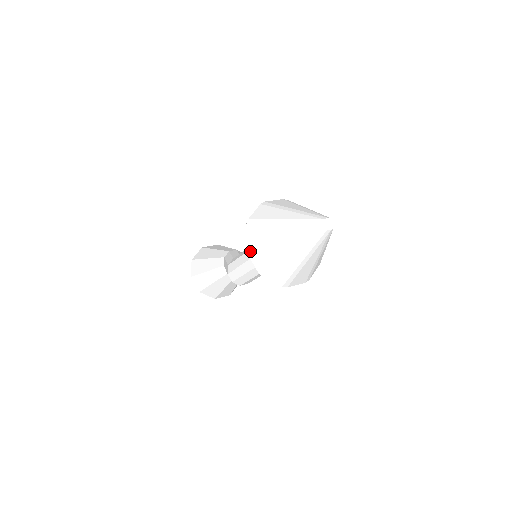
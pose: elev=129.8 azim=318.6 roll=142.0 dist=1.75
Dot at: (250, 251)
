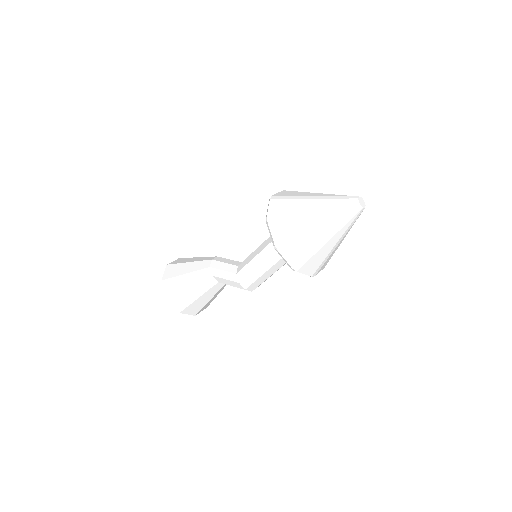
Dot at: (299, 268)
